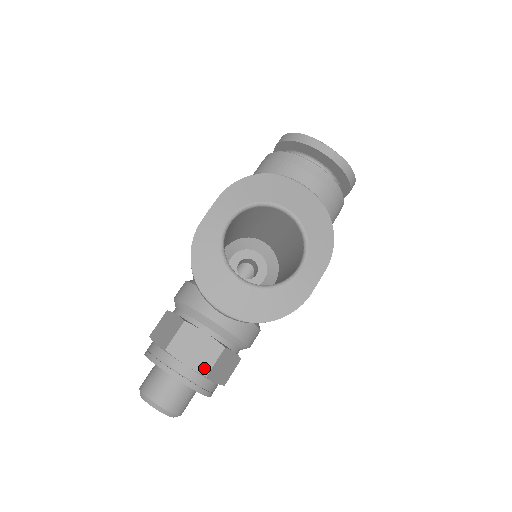
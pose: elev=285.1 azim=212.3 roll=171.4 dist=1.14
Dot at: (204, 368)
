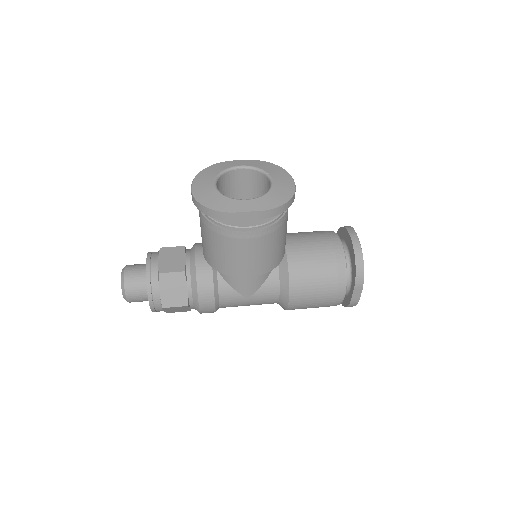
Dot at: (163, 269)
